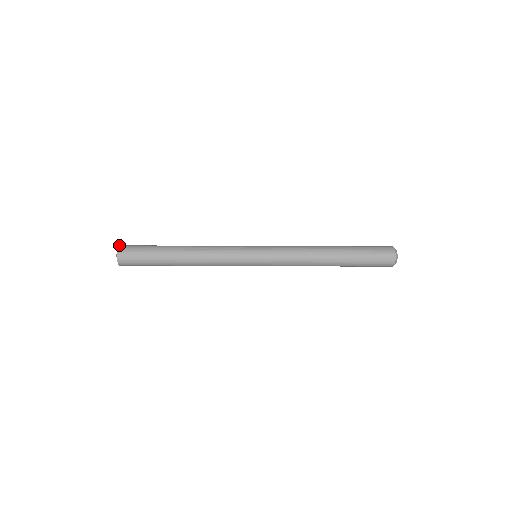
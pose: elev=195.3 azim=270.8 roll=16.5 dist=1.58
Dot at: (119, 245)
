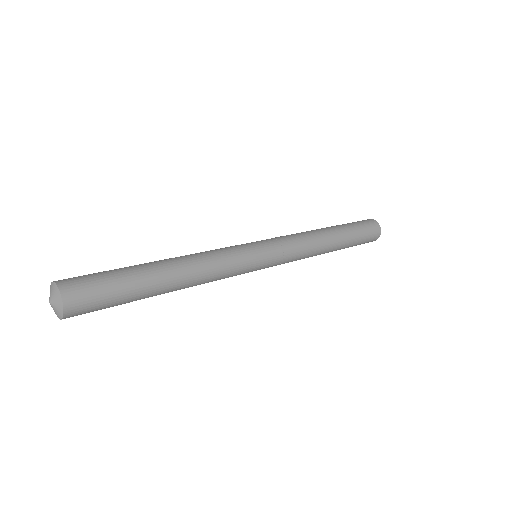
Dot at: (59, 292)
